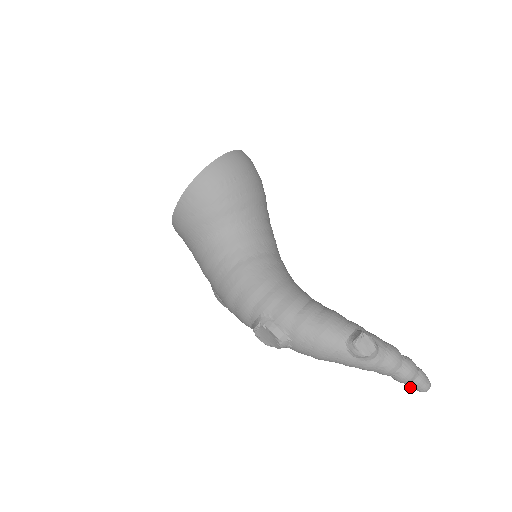
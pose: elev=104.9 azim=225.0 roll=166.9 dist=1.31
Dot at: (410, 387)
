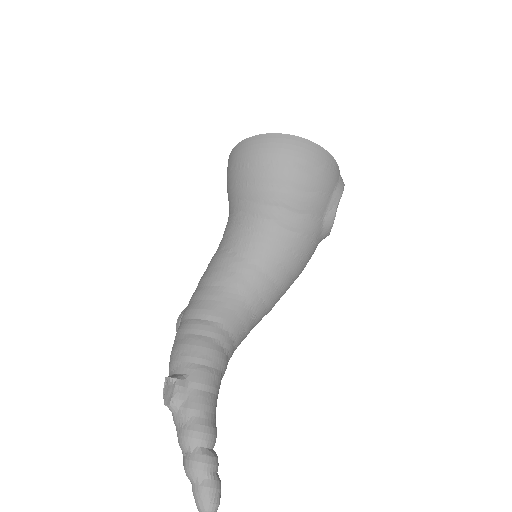
Dot at: occluded
